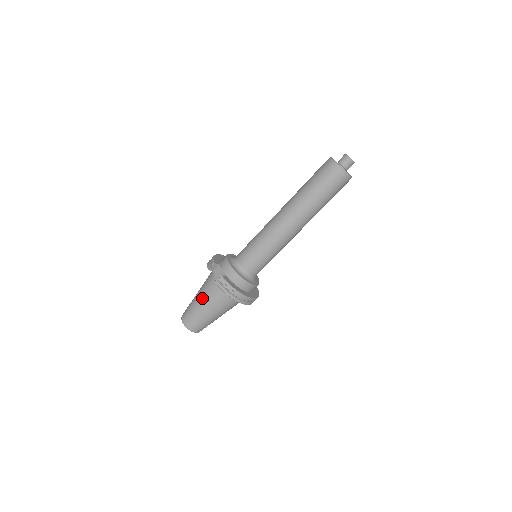
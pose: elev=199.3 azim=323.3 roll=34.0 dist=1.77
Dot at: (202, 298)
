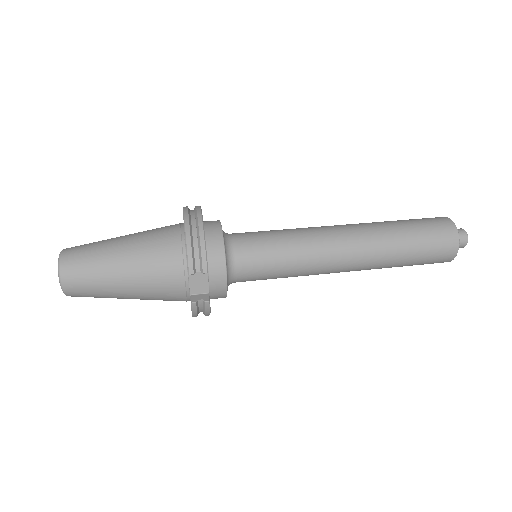
Dot at: (136, 287)
